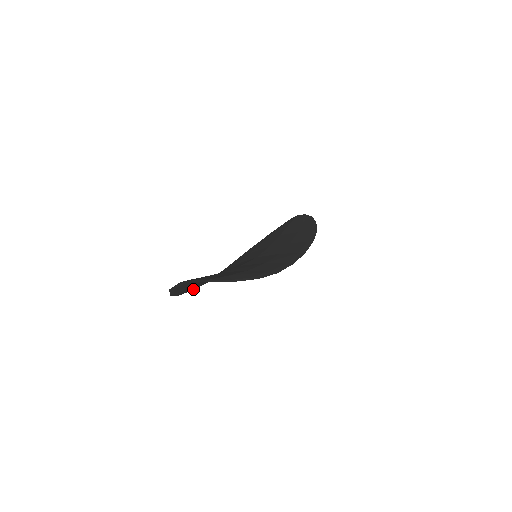
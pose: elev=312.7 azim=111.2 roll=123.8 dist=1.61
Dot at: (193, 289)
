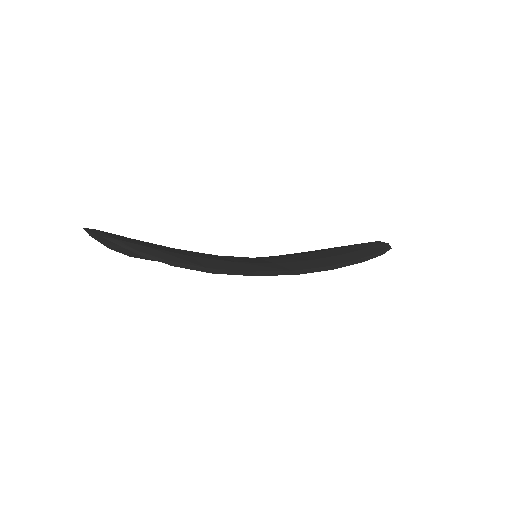
Dot at: occluded
